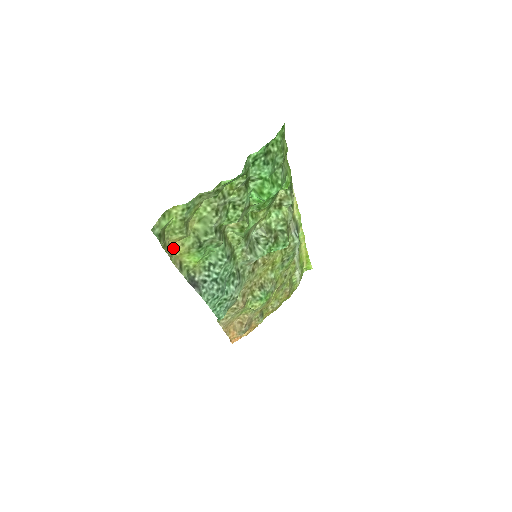
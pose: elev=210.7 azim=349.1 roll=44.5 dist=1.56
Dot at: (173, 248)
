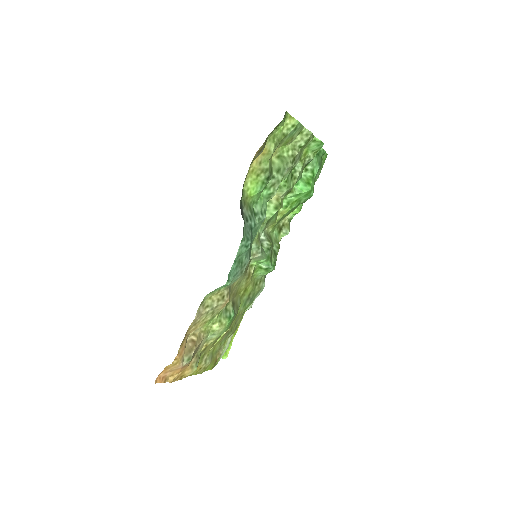
Dot at: (254, 158)
